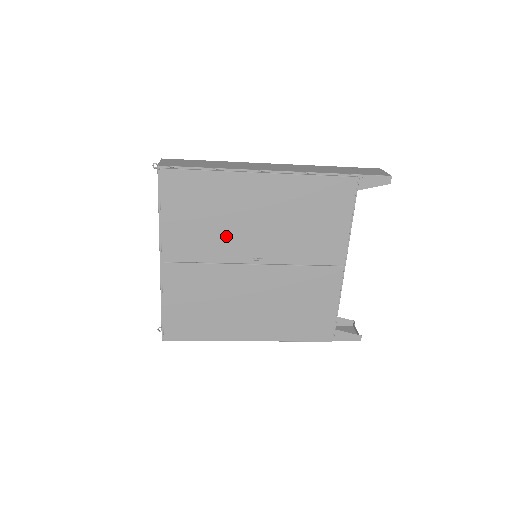
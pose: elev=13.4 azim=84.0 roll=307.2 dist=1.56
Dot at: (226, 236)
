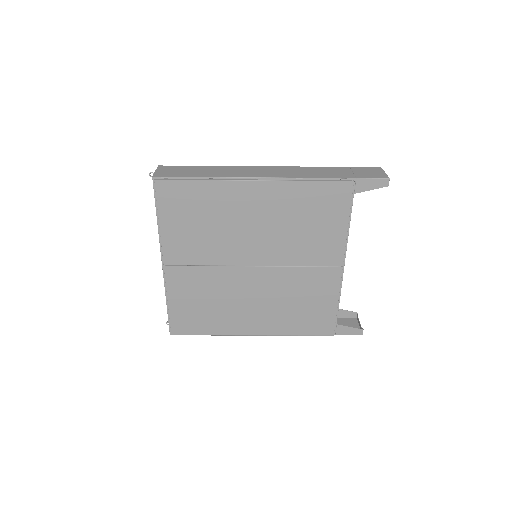
Dot at: (224, 241)
